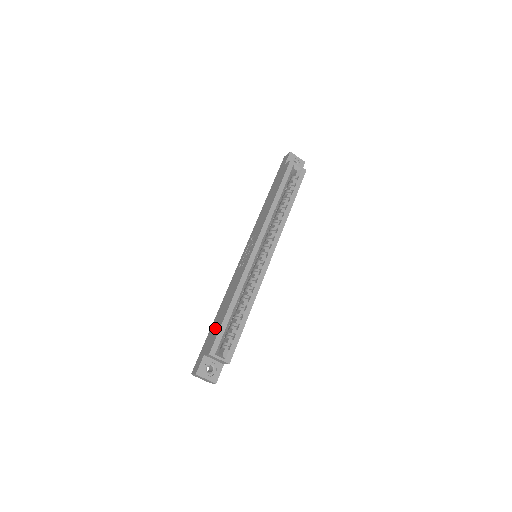
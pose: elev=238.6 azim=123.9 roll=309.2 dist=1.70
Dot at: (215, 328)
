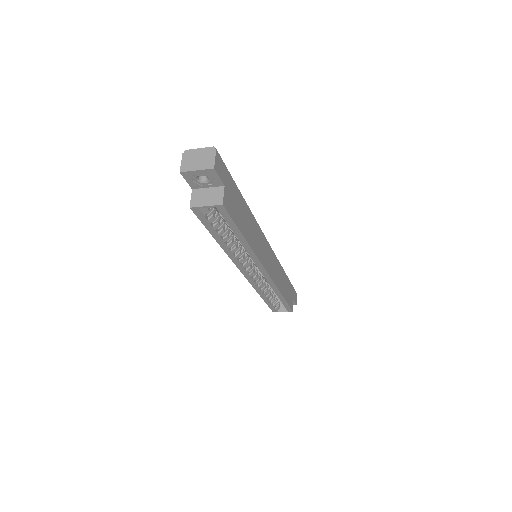
Dot at: occluded
